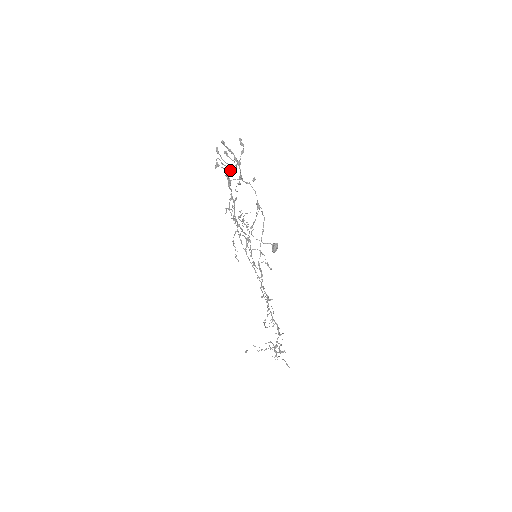
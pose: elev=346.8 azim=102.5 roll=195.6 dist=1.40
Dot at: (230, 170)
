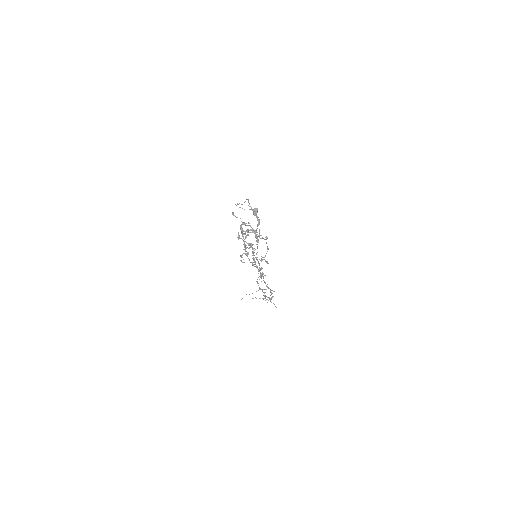
Dot at: occluded
